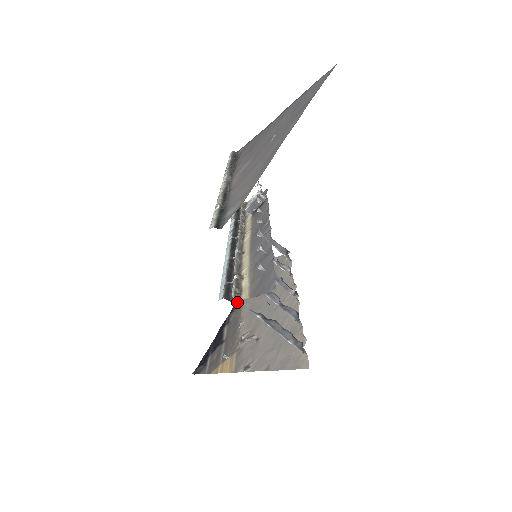
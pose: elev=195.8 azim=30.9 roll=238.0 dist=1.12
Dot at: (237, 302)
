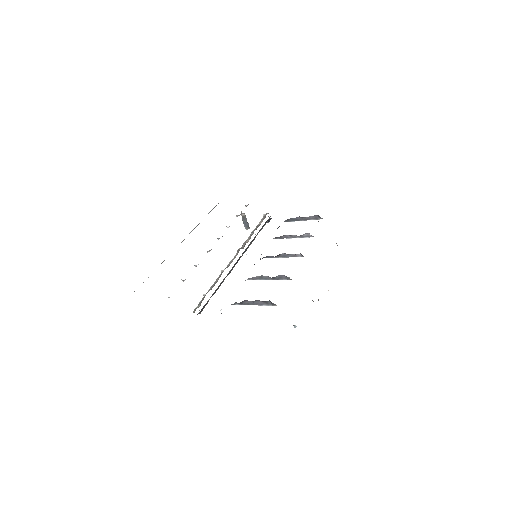
Dot at: occluded
